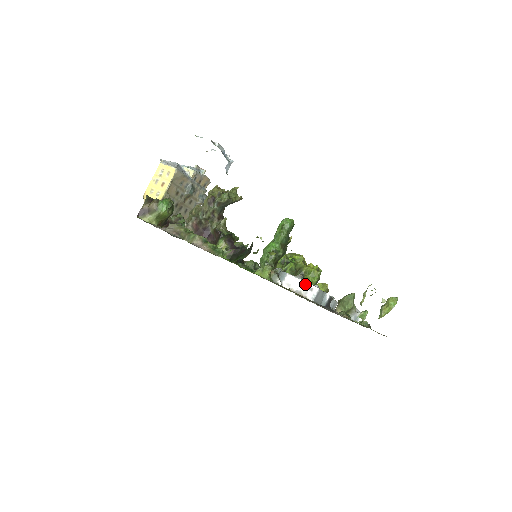
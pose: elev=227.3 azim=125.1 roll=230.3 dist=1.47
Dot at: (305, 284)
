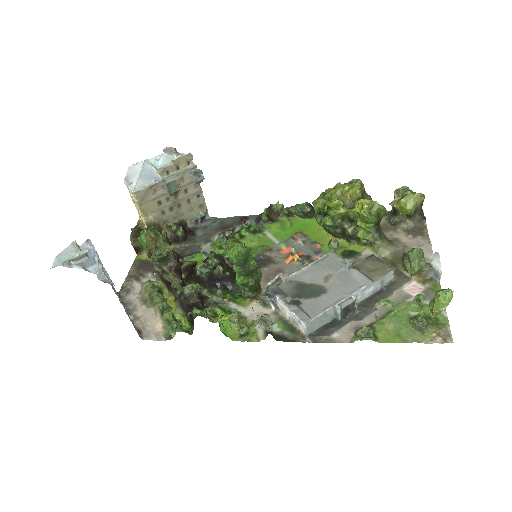
Dot at: (293, 314)
